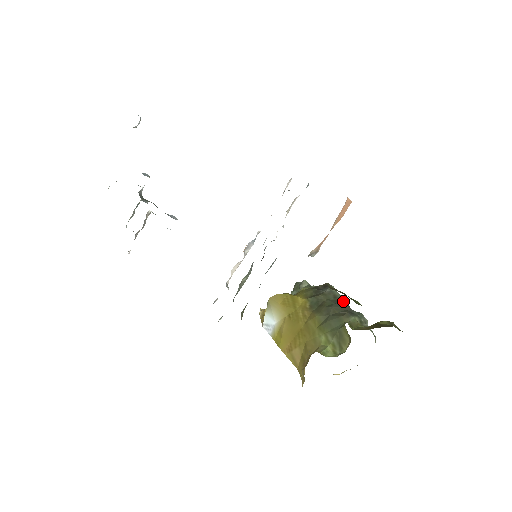
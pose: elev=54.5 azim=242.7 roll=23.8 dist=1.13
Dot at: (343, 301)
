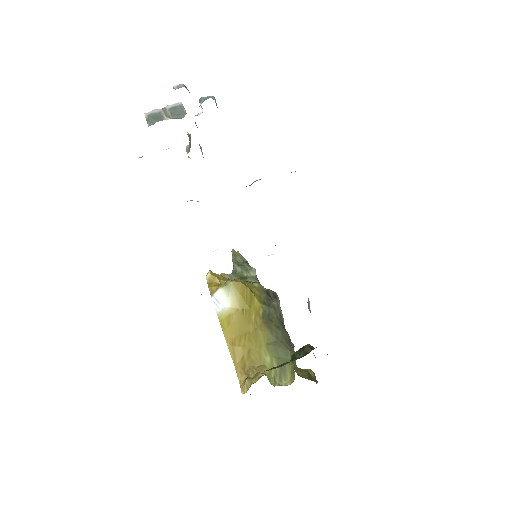
Dot at: occluded
